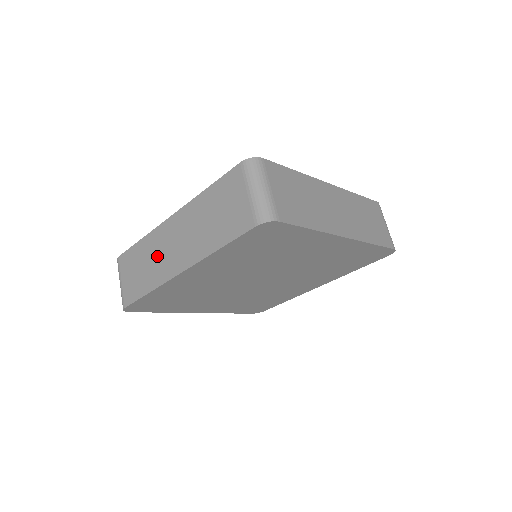
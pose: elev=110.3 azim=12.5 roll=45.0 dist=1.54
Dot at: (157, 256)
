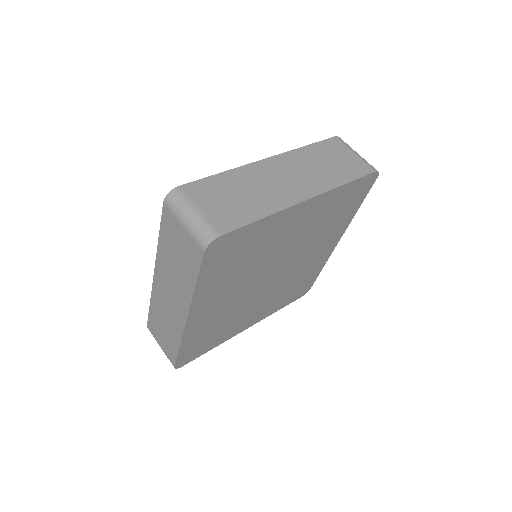
Dot at: (166, 313)
